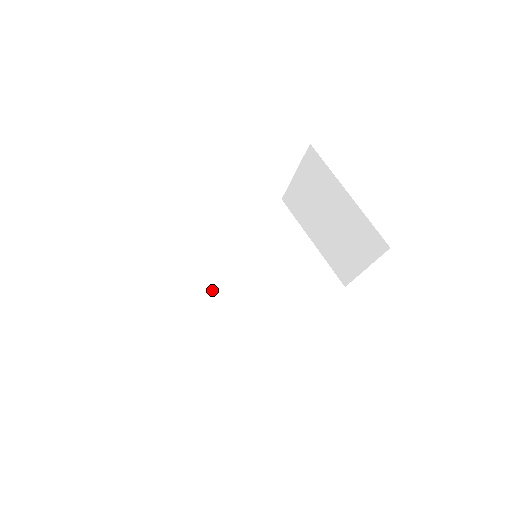
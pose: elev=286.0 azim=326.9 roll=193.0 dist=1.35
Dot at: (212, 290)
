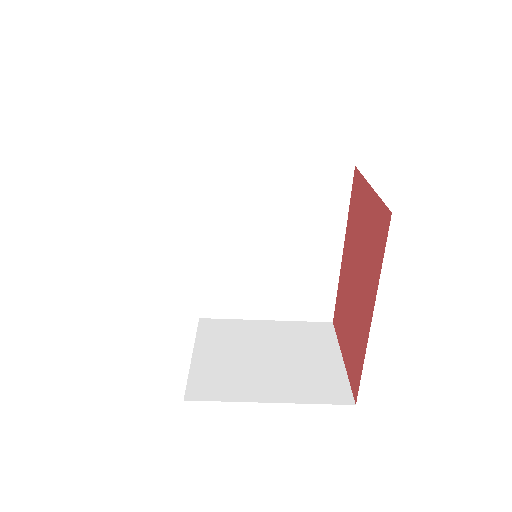
Dot at: (259, 303)
